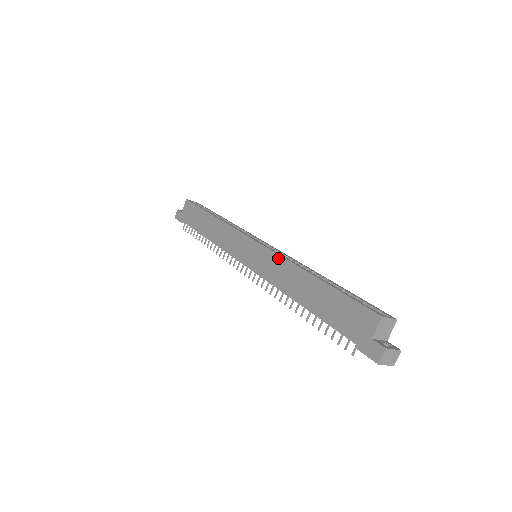
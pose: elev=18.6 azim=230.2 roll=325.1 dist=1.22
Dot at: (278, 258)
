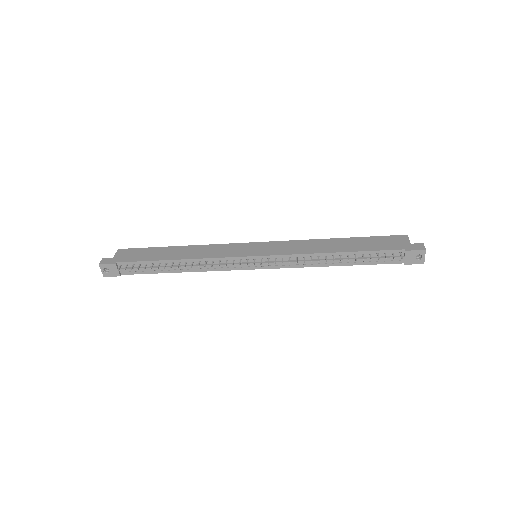
Dot at: (294, 241)
